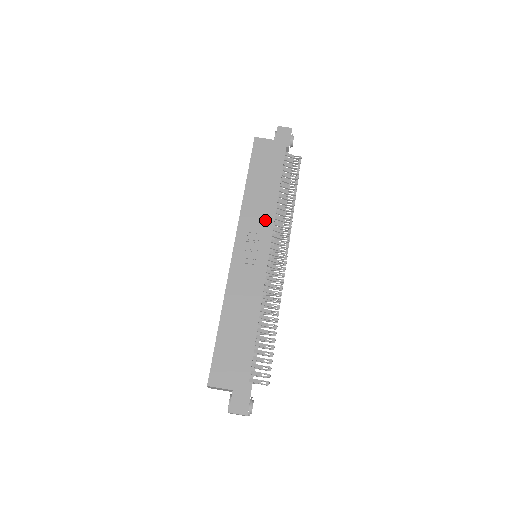
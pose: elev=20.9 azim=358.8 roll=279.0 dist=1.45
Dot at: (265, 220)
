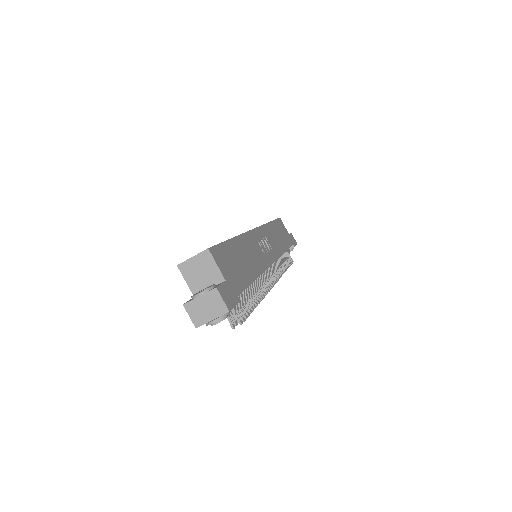
Dot at: (276, 248)
